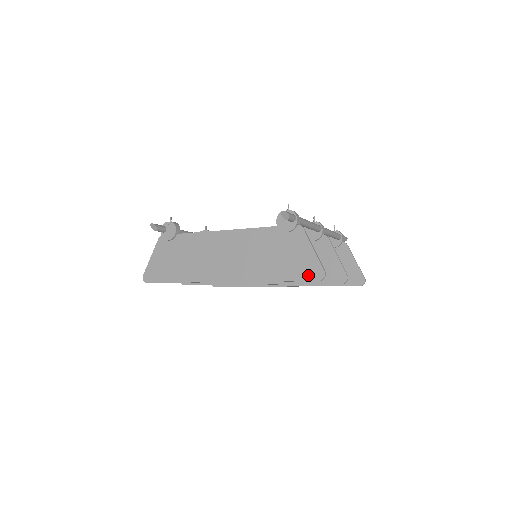
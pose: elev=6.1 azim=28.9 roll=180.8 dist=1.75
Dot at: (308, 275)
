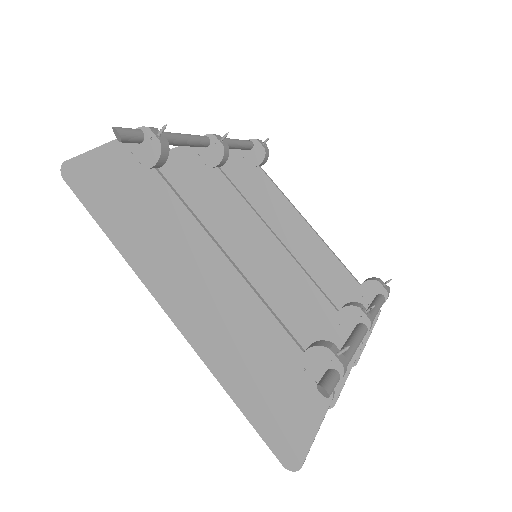
Dot at: (278, 446)
